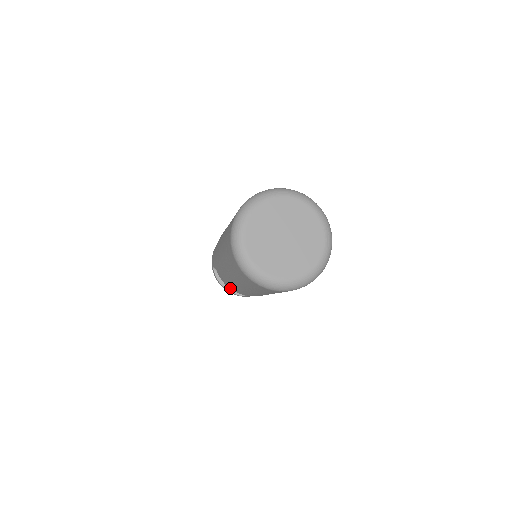
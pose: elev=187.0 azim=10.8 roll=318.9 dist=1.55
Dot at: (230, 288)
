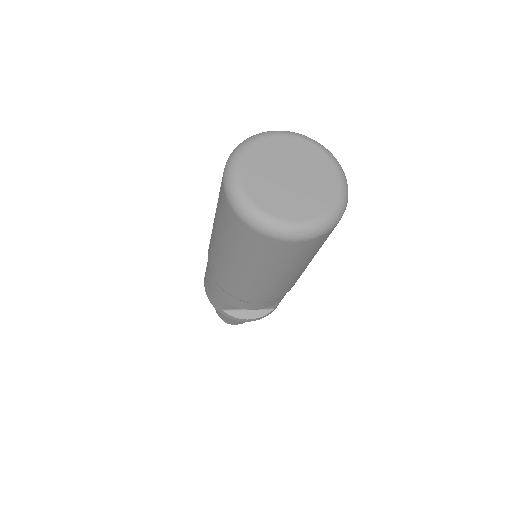
Dot at: (258, 308)
